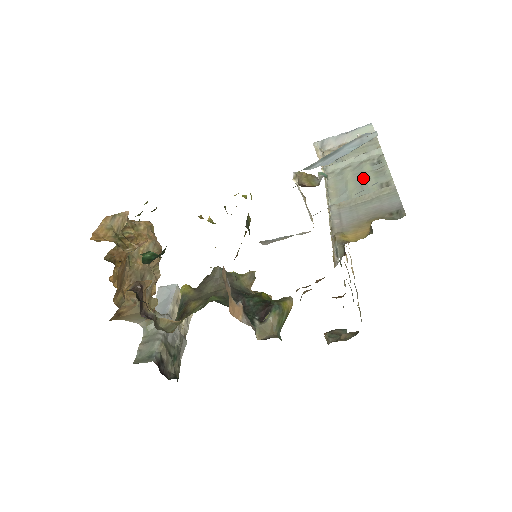
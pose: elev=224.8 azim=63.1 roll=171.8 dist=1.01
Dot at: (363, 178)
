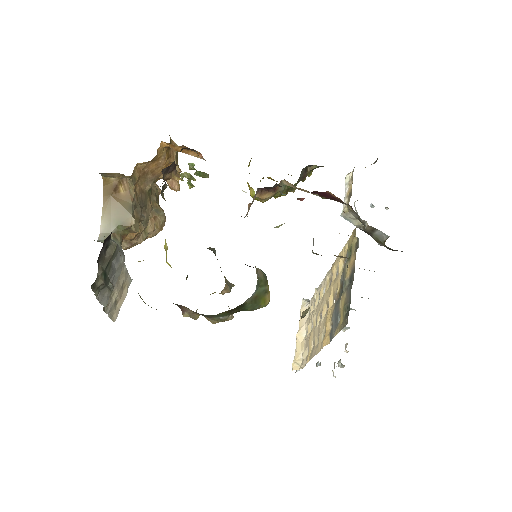
Dot at: occluded
